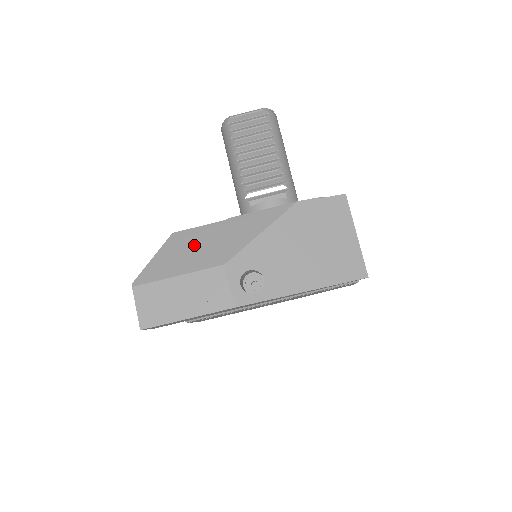
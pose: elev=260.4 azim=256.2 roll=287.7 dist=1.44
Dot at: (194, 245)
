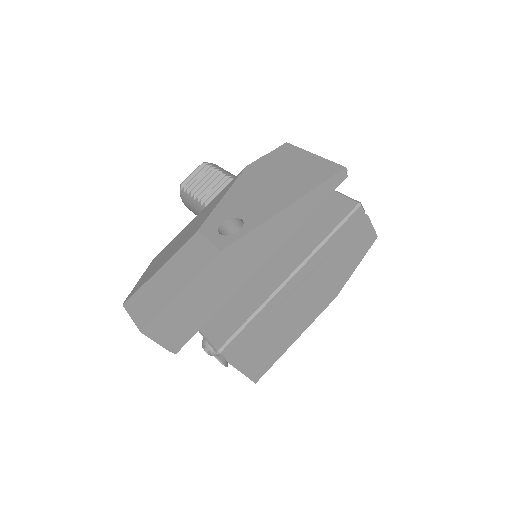
Dot at: (171, 247)
